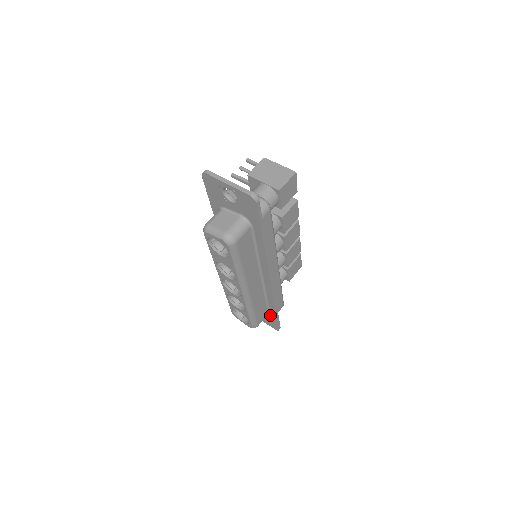
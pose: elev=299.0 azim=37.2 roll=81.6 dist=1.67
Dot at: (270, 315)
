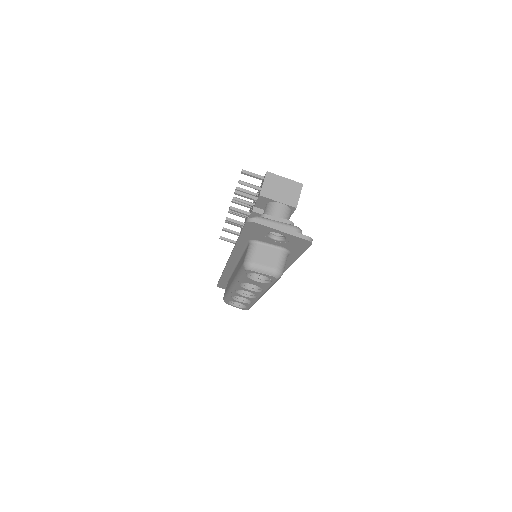
Dot at: occluded
